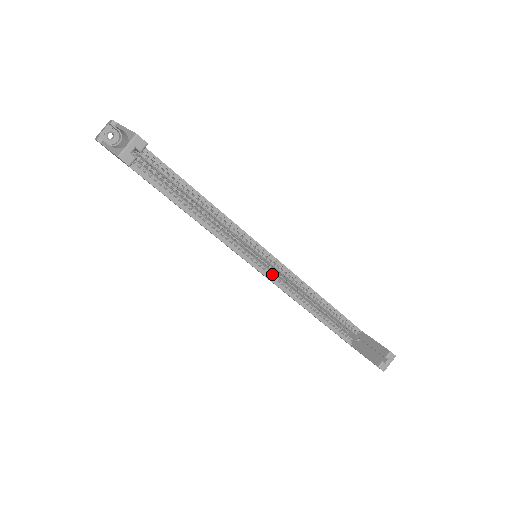
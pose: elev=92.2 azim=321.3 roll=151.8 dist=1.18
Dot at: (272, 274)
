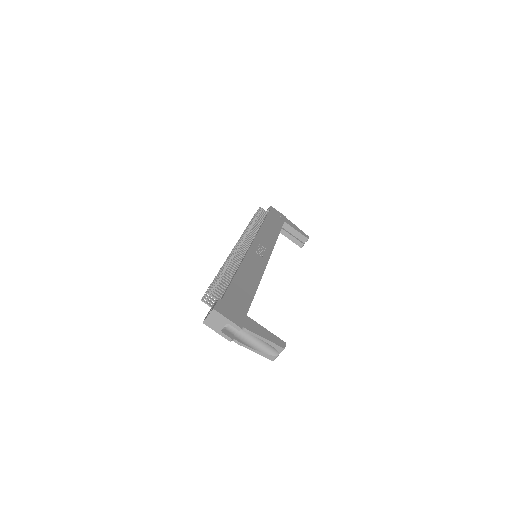
Dot at: occluded
